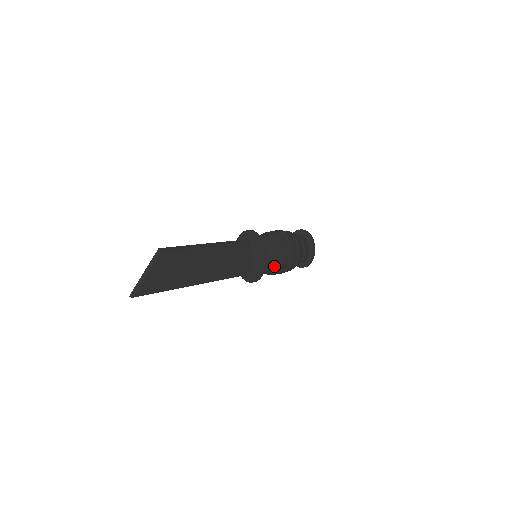
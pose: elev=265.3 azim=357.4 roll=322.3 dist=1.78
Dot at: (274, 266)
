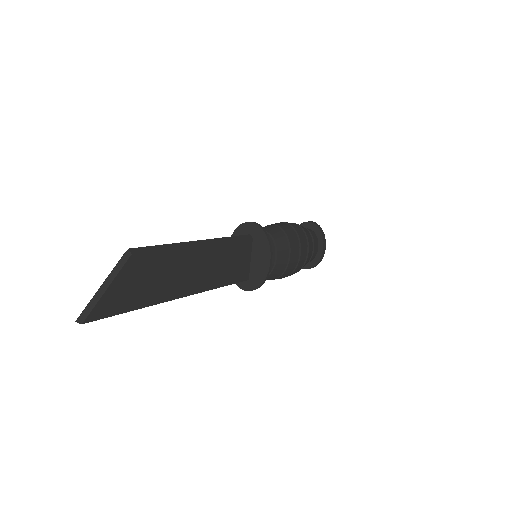
Dot at: (277, 271)
